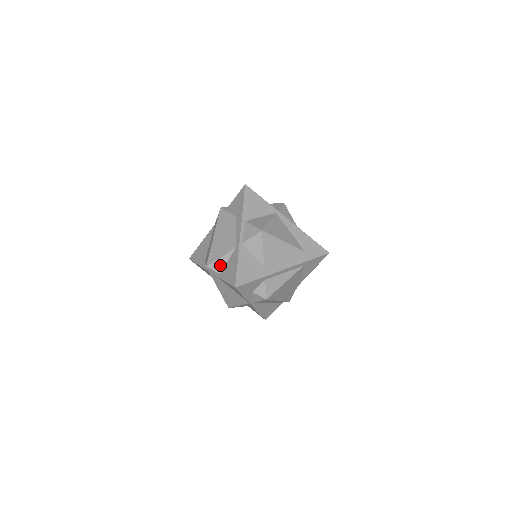
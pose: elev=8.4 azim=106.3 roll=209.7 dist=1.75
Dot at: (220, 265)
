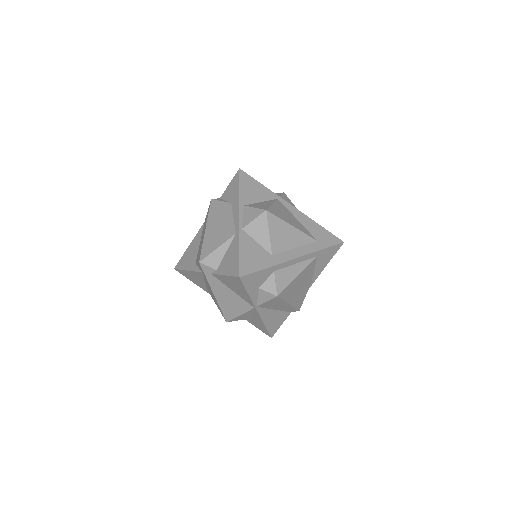
Dot at: (216, 258)
